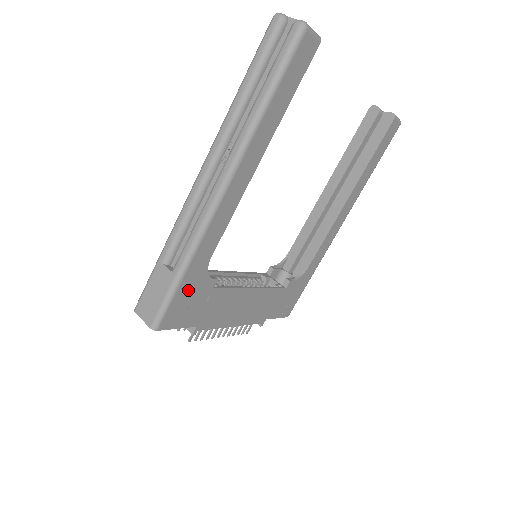
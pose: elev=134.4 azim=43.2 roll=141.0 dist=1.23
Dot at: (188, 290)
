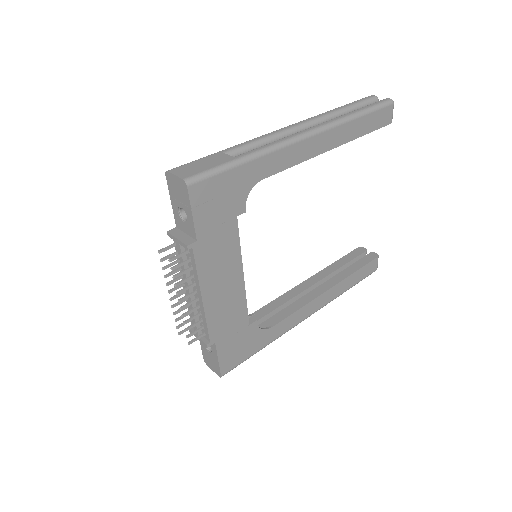
Dot at: (231, 184)
